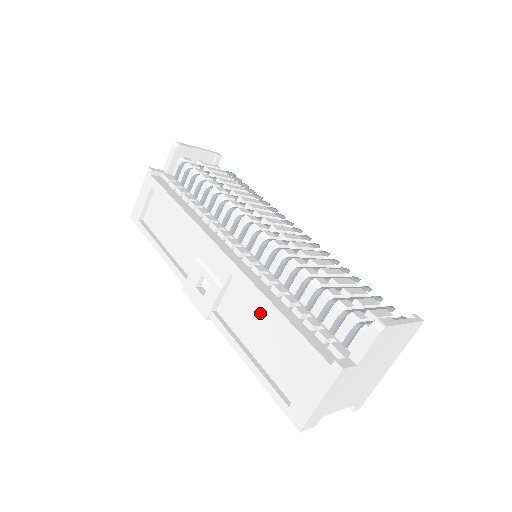
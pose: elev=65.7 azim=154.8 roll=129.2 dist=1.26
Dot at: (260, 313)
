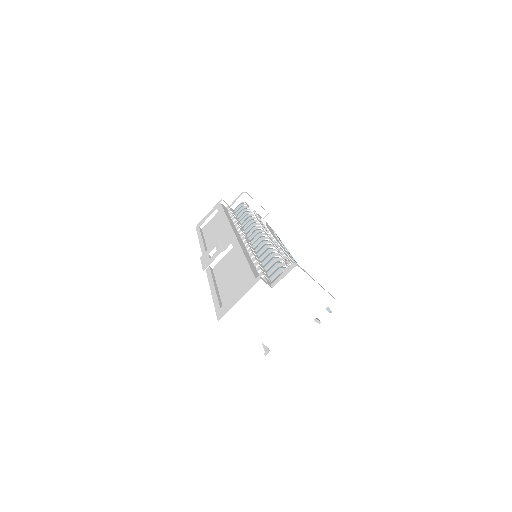
Dot at: (235, 264)
